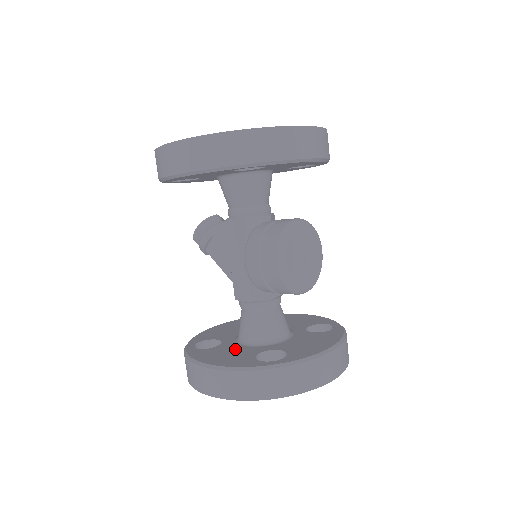
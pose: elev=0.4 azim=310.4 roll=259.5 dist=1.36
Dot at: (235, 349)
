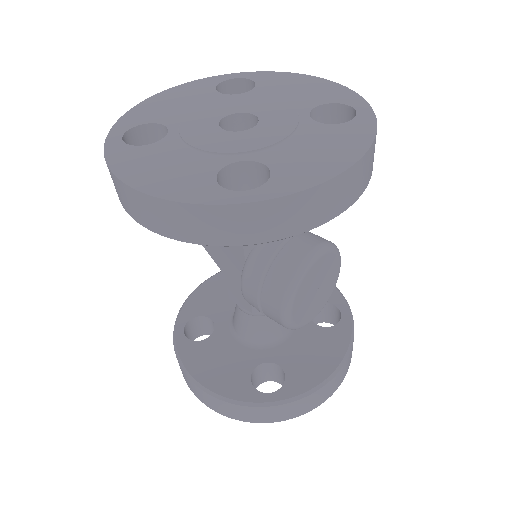
Dot at: (229, 351)
